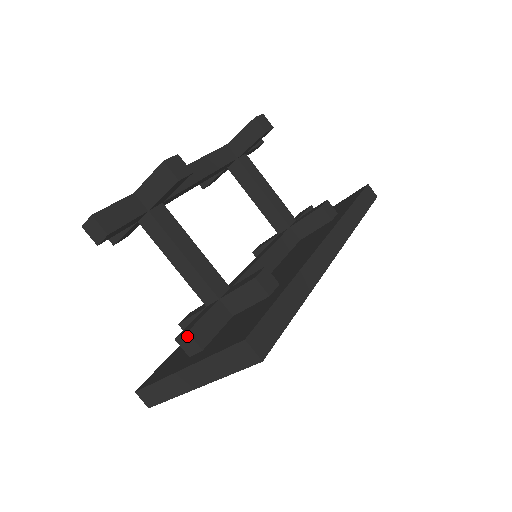
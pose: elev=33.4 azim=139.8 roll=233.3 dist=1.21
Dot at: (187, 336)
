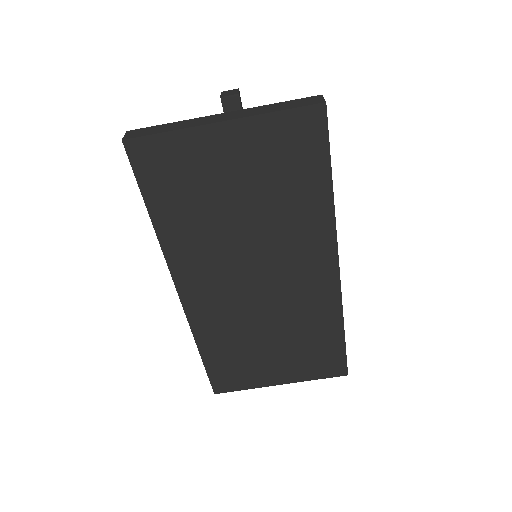
Dot at: occluded
